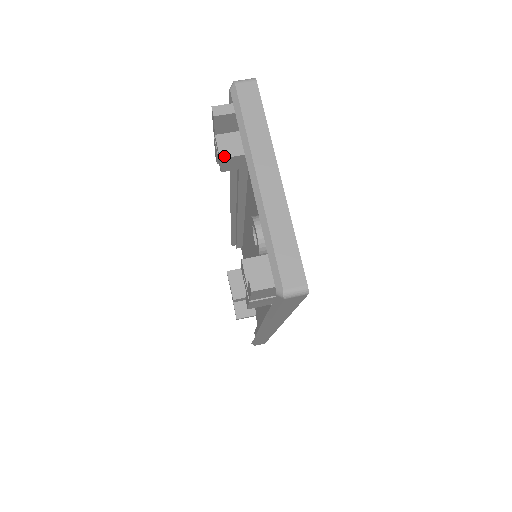
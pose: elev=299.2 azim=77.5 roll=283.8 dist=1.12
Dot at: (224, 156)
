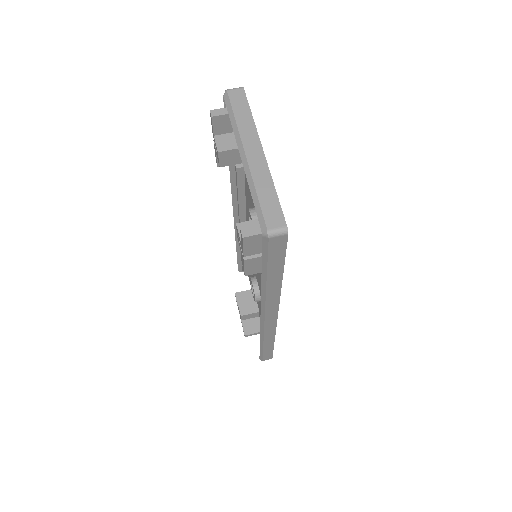
Dot at: (221, 150)
